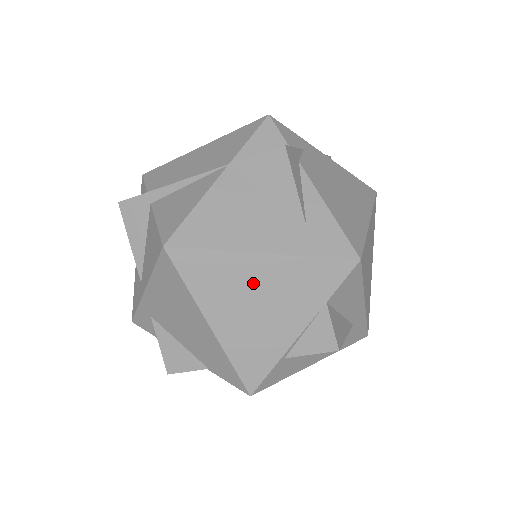
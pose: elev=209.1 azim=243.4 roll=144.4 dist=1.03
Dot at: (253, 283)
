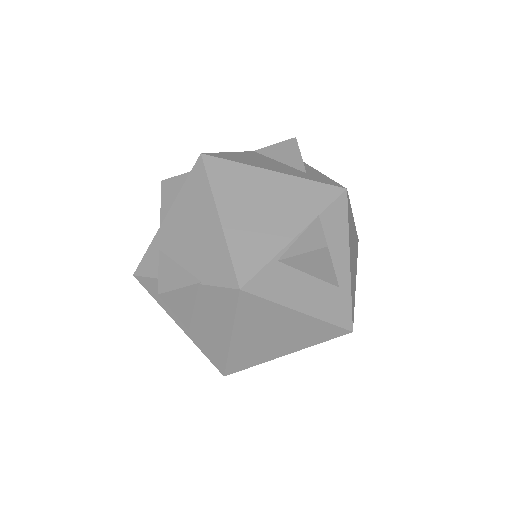
Dot at: (262, 190)
